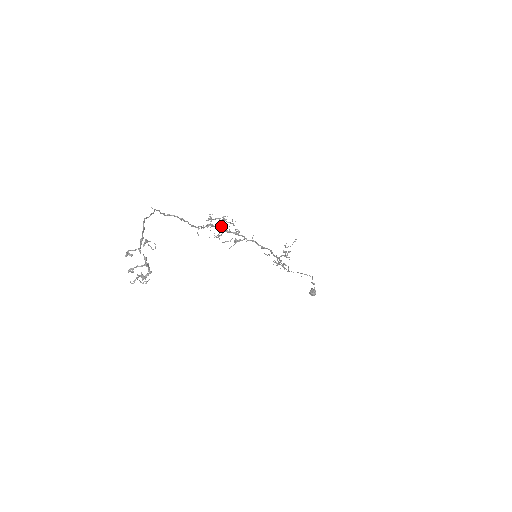
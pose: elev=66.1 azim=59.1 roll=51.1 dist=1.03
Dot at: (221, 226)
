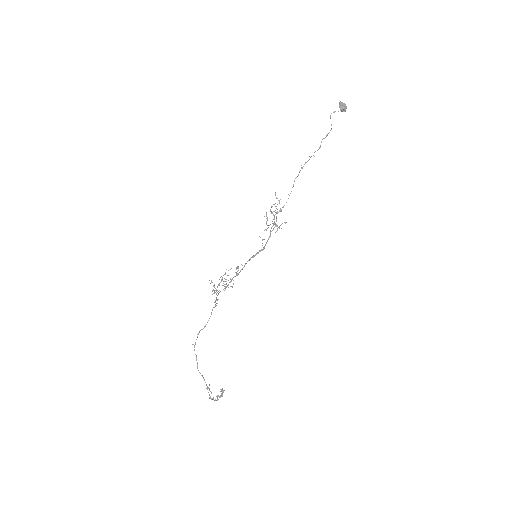
Dot at: occluded
